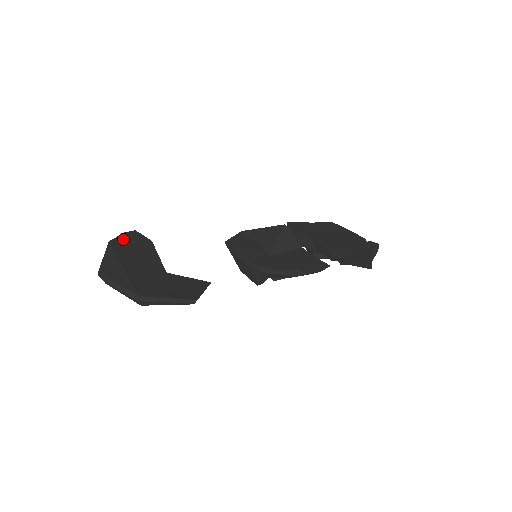
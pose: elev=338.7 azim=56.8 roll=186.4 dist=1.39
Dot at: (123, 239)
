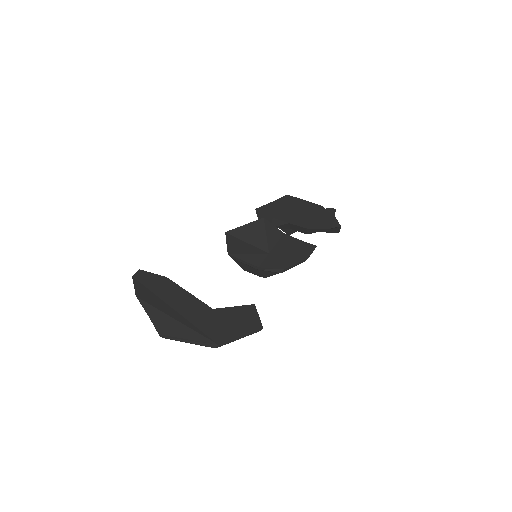
Dot at: (141, 286)
